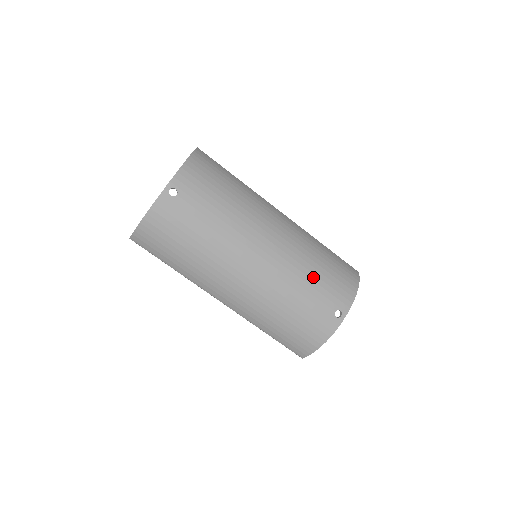
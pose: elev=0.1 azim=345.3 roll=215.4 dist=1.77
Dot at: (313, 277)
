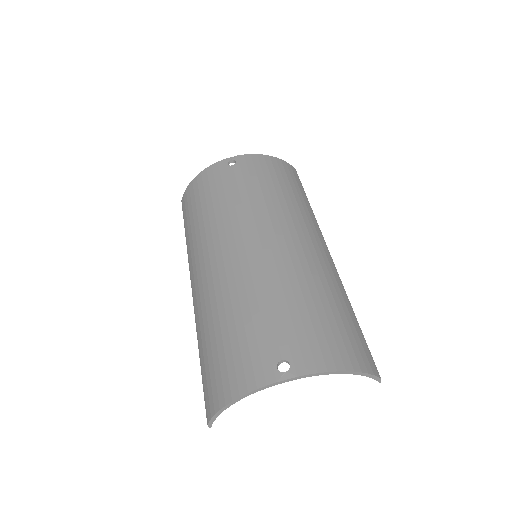
Dot at: (291, 302)
